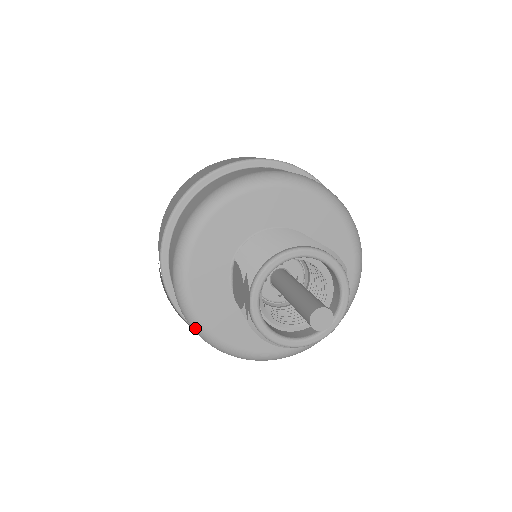
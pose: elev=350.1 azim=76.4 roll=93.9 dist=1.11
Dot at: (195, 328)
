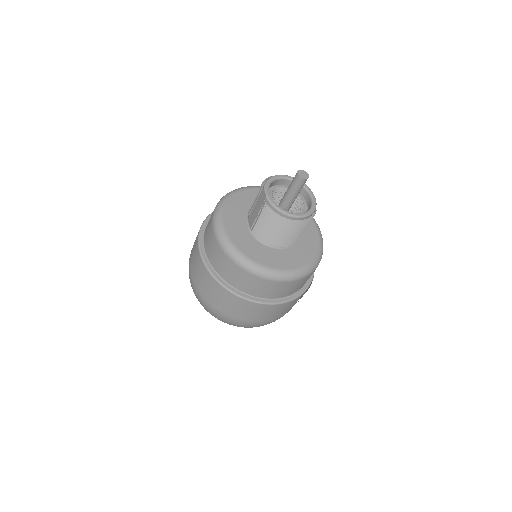
Dot at: (232, 253)
